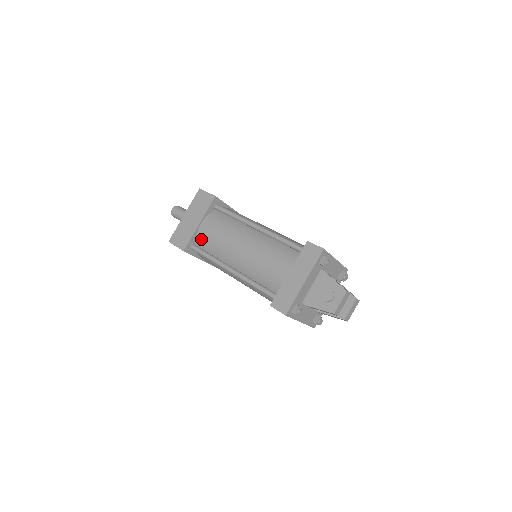
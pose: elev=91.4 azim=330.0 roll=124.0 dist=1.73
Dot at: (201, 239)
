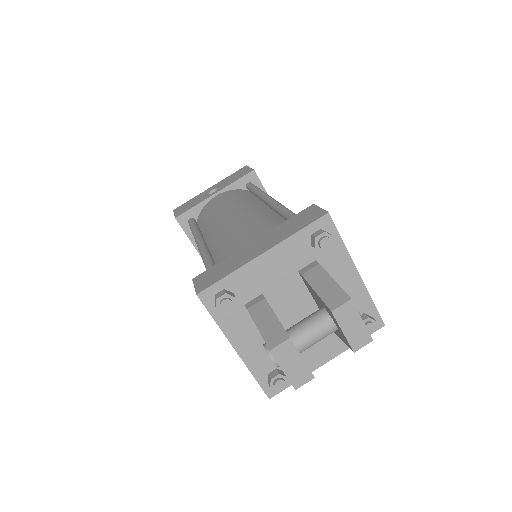
Dot at: occluded
